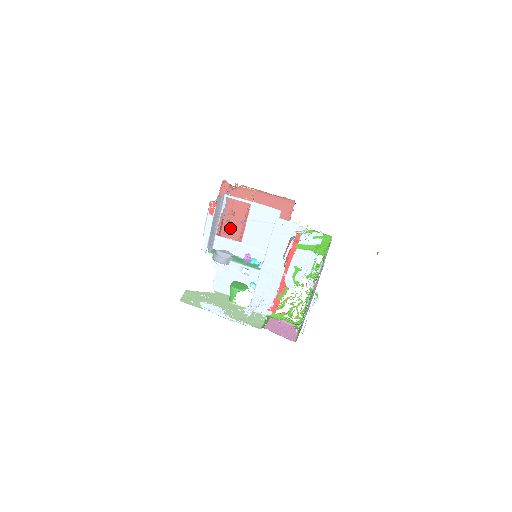
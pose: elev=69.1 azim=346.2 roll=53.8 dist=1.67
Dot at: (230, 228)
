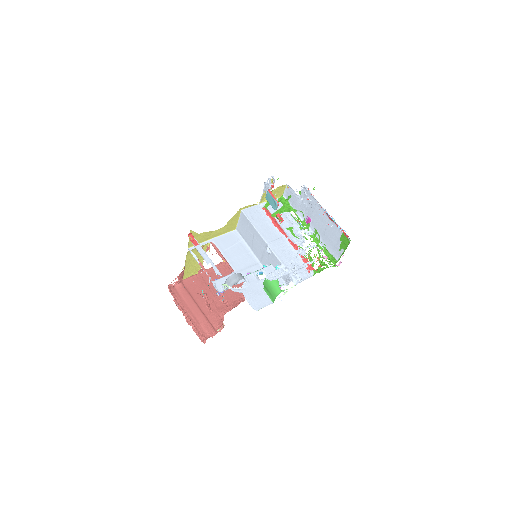
Dot at: (209, 306)
